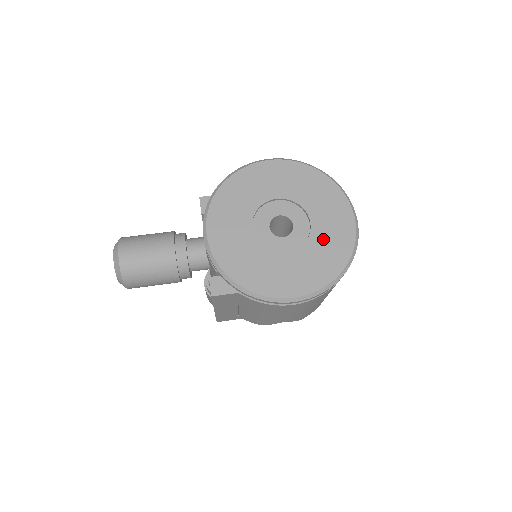
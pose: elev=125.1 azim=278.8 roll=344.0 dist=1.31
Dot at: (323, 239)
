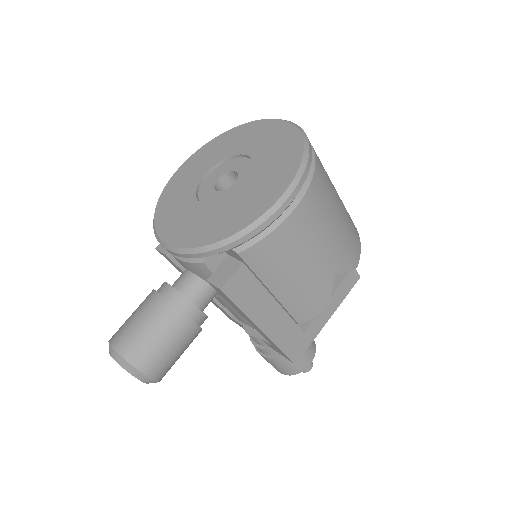
Dot at: (266, 150)
